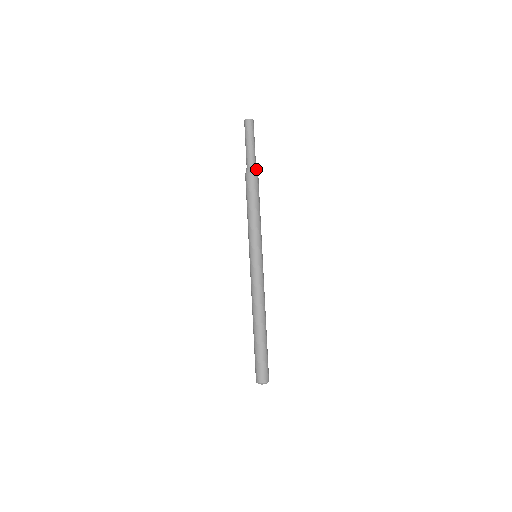
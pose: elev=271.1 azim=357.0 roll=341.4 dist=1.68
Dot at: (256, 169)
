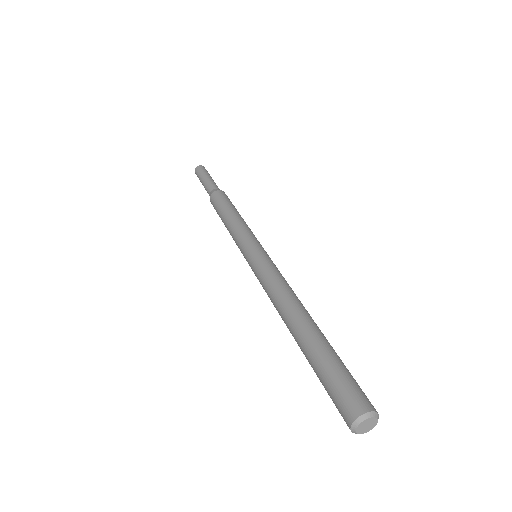
Dot at: occluded
